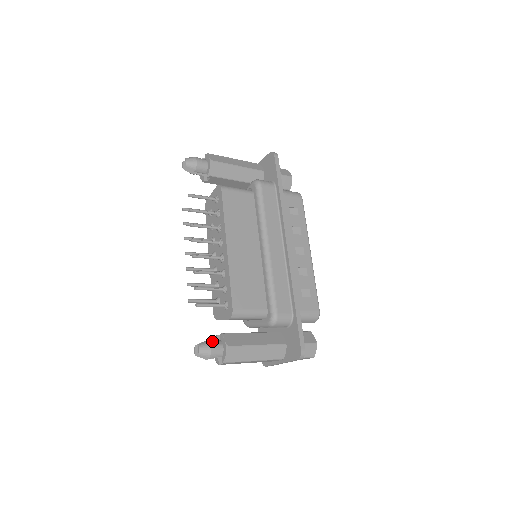
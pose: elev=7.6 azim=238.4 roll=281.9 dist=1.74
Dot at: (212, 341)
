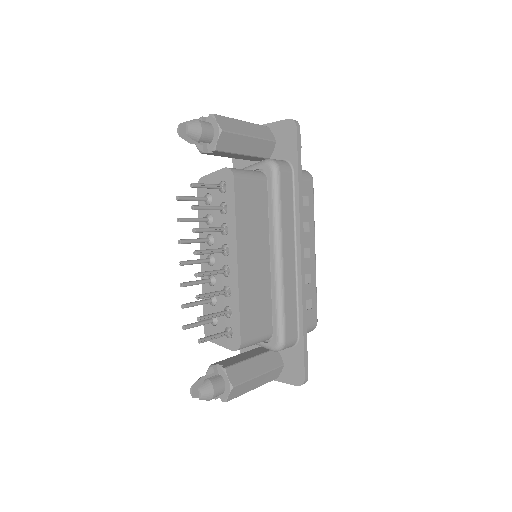
Dot at: (213, 380)
